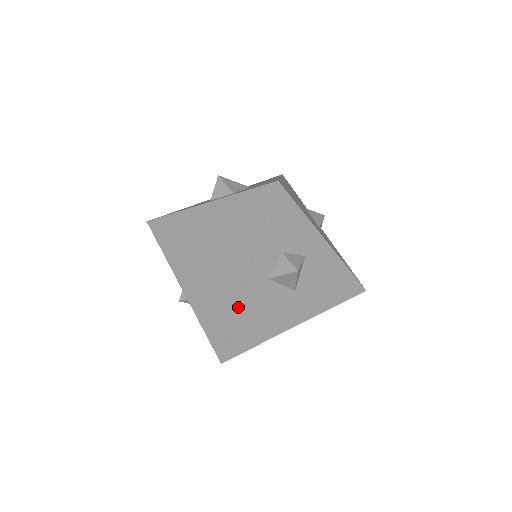
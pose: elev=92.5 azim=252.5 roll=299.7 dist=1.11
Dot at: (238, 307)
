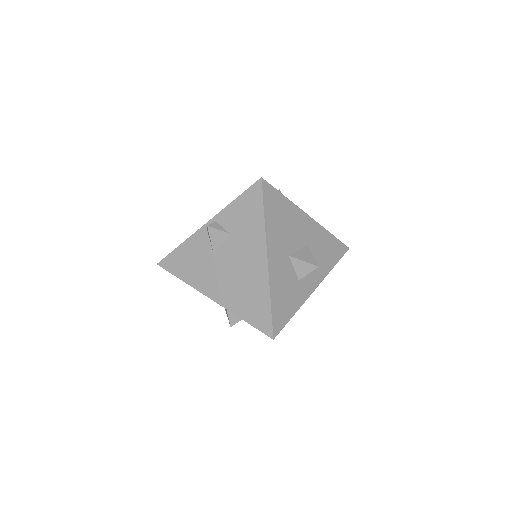
Dot at: occluded
